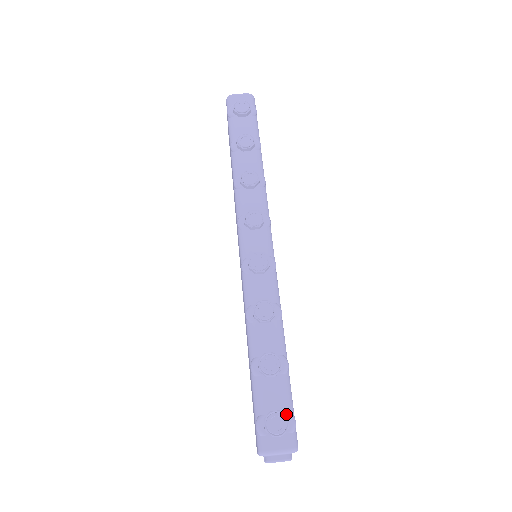
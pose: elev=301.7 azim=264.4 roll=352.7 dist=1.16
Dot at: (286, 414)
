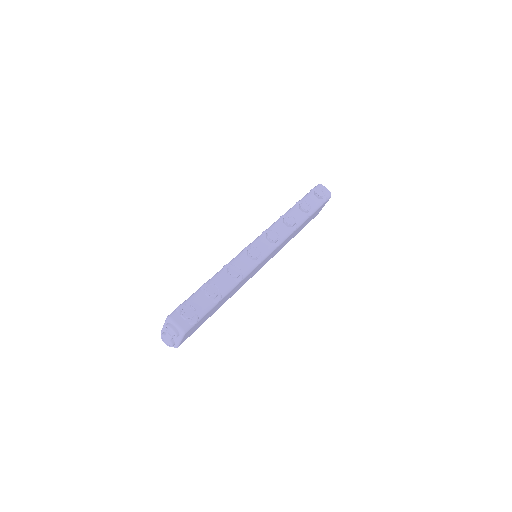
Dot at: (196, 315)
